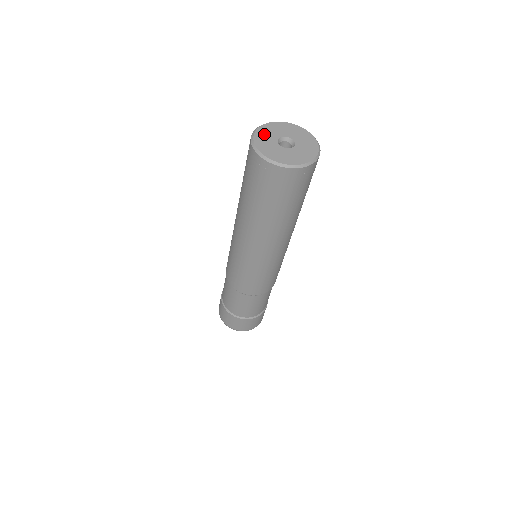
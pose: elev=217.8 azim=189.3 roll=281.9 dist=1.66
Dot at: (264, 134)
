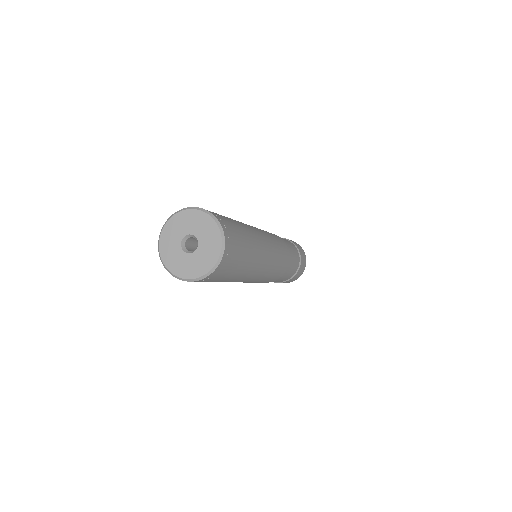
Dot at: (172, 260)
